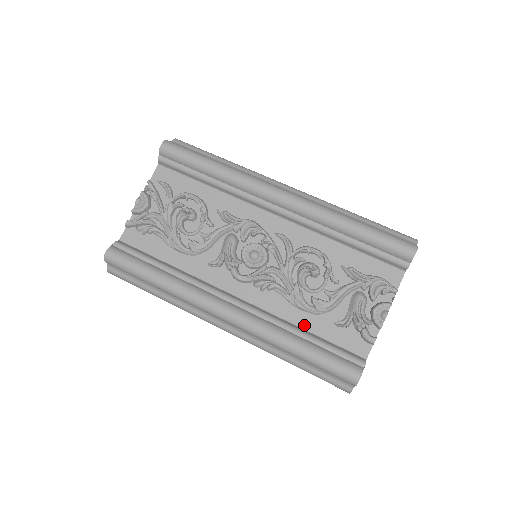
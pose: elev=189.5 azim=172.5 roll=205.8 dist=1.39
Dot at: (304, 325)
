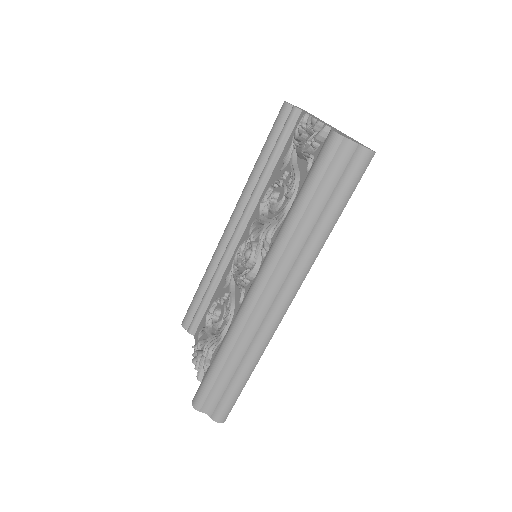
Dot at: occluded
